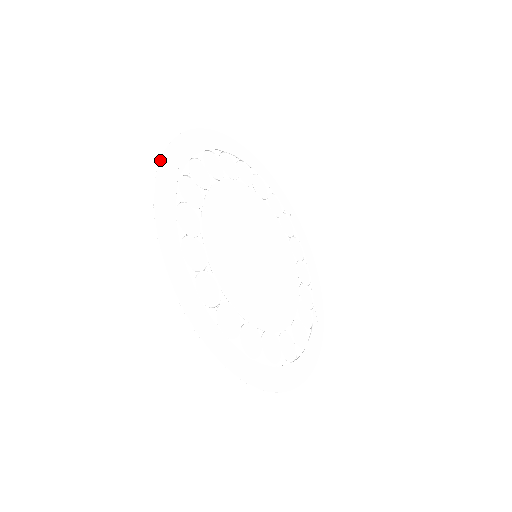
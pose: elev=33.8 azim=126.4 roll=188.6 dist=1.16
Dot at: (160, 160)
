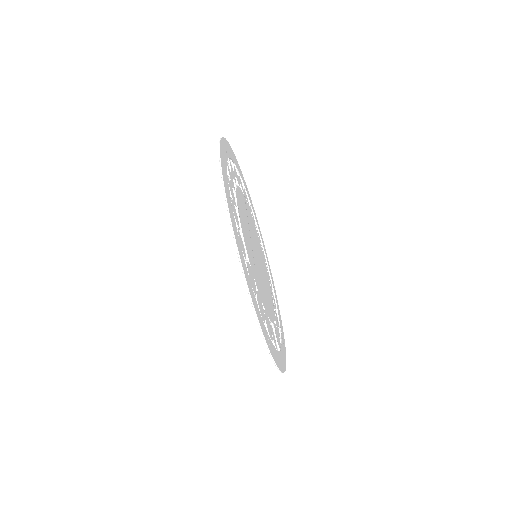
Dot at: (220, 141)
